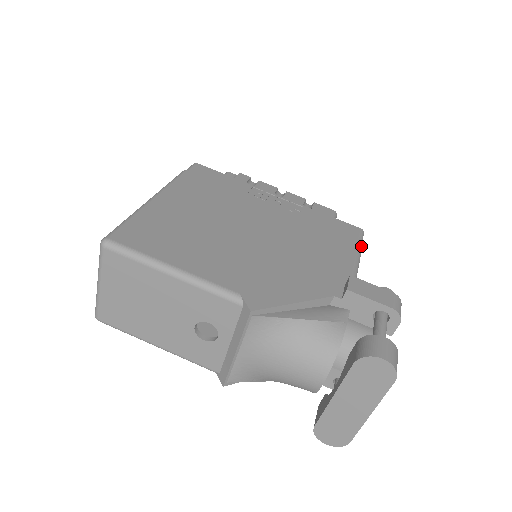
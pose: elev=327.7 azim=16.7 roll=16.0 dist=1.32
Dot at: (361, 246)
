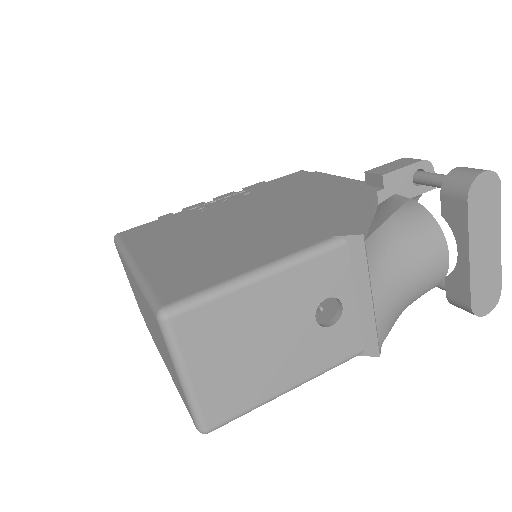
Dot at: occluded
